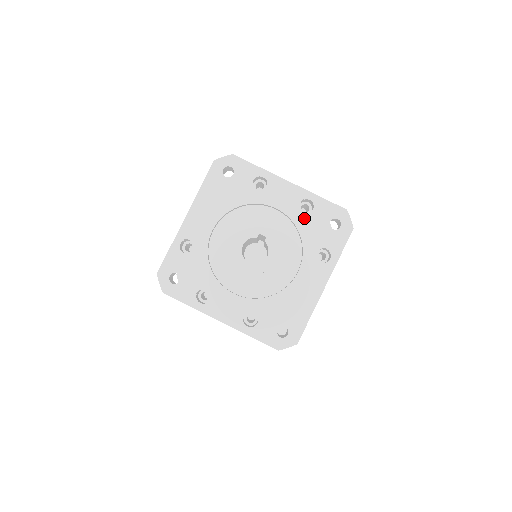
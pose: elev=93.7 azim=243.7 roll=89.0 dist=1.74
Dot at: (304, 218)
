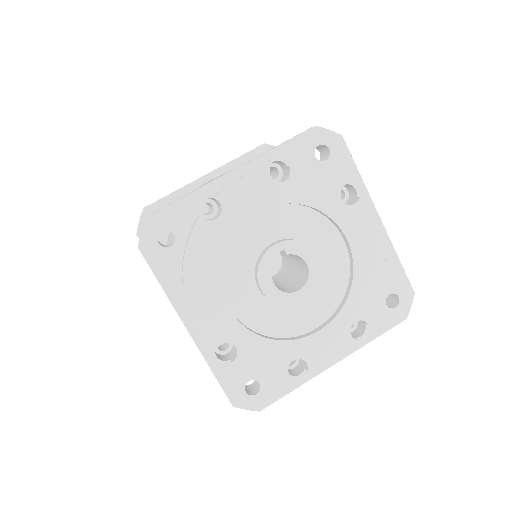
Dot at: (292, 186)
